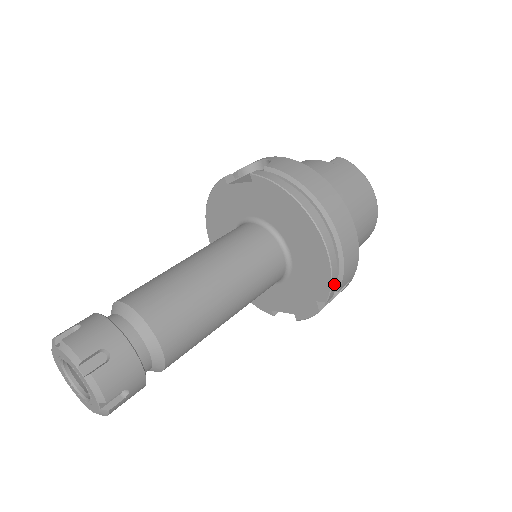
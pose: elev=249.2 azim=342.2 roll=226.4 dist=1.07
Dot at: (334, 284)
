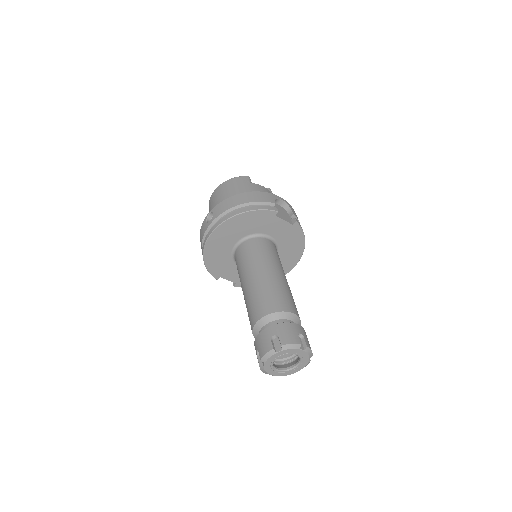
Dot at: occluded
